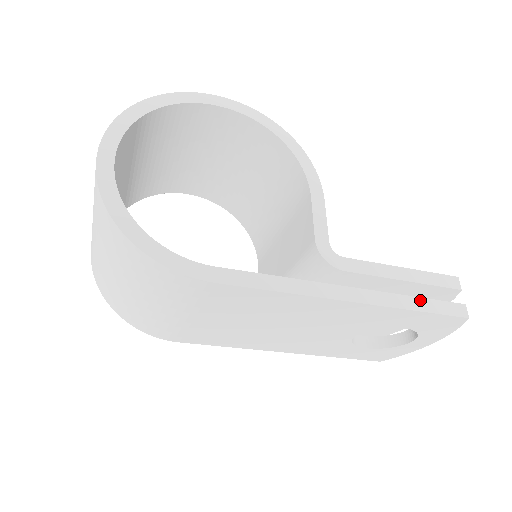
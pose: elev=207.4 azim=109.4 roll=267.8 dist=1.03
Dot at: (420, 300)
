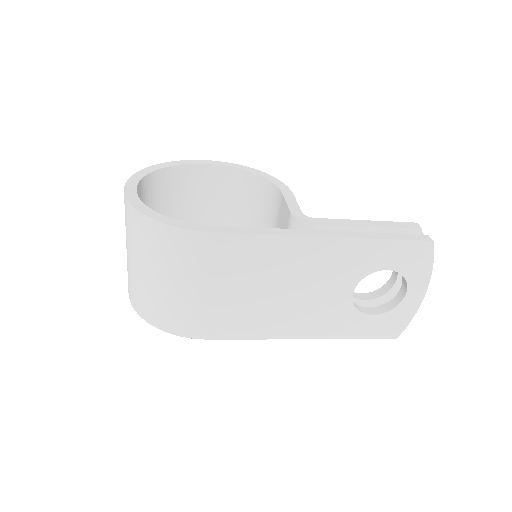
Dot at: (386, 234)
